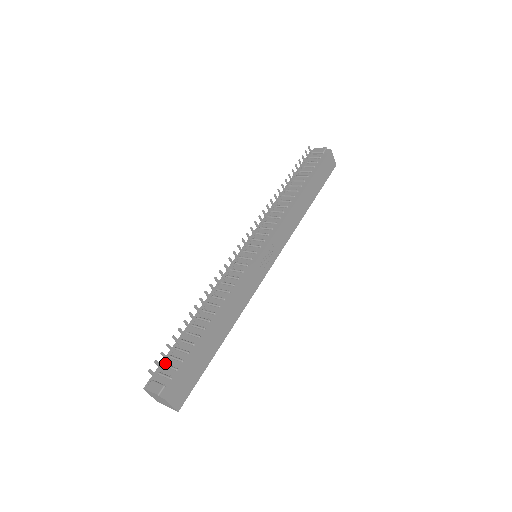
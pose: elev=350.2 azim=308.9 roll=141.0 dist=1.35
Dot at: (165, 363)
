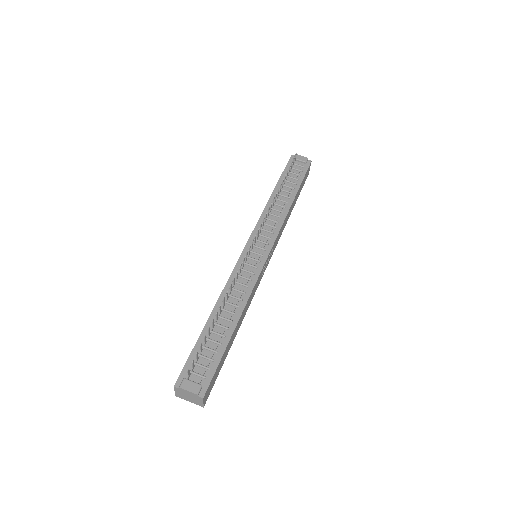
Dot at: occluded
